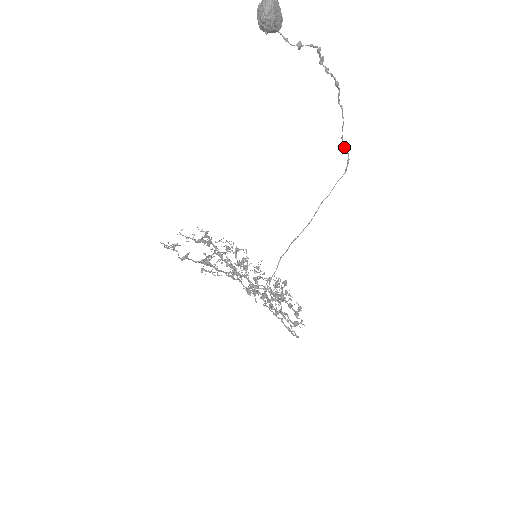
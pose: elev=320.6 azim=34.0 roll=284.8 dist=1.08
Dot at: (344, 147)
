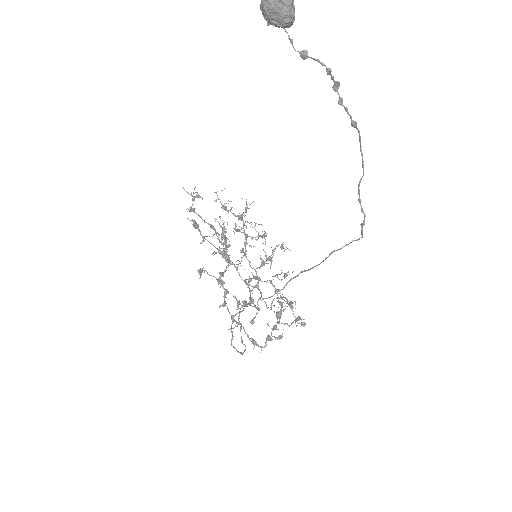
Dot at: occluded
